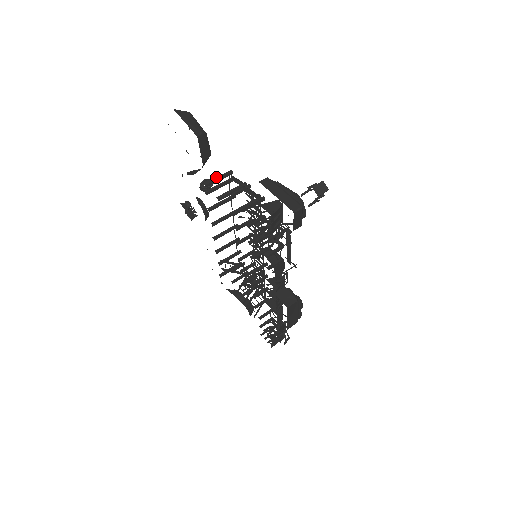
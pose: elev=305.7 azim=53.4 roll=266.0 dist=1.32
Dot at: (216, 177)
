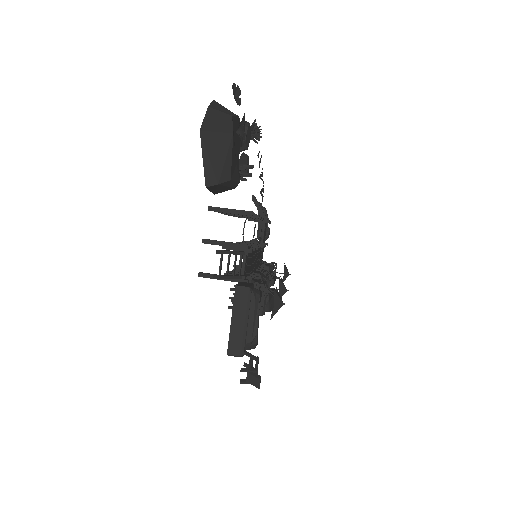
Dot at: occluded
